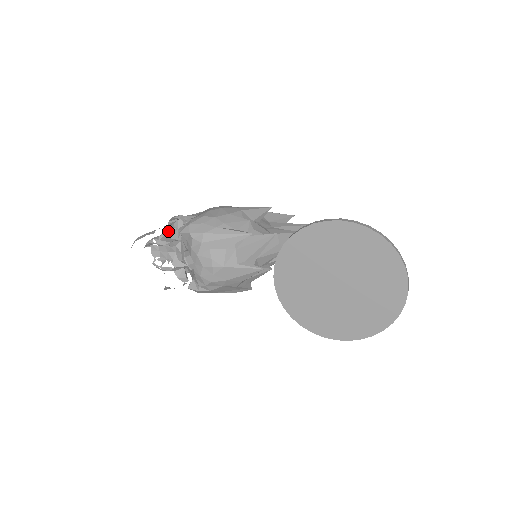
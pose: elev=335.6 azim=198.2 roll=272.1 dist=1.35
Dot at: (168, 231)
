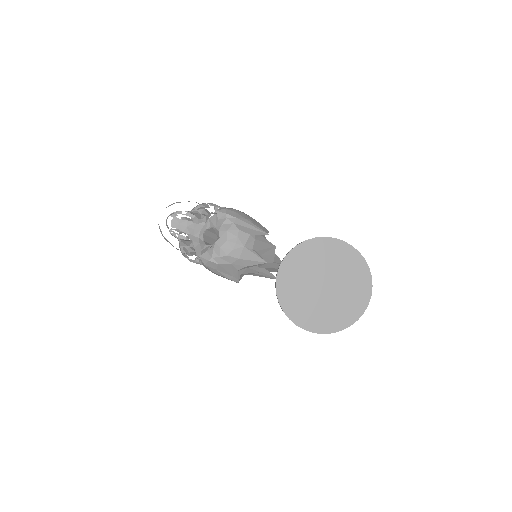
Dot at: (202, 208)
